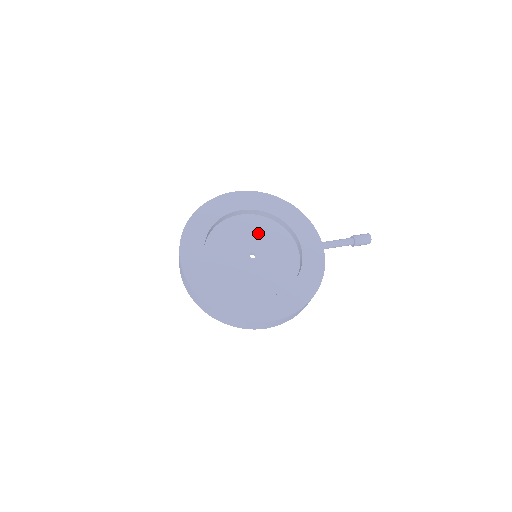
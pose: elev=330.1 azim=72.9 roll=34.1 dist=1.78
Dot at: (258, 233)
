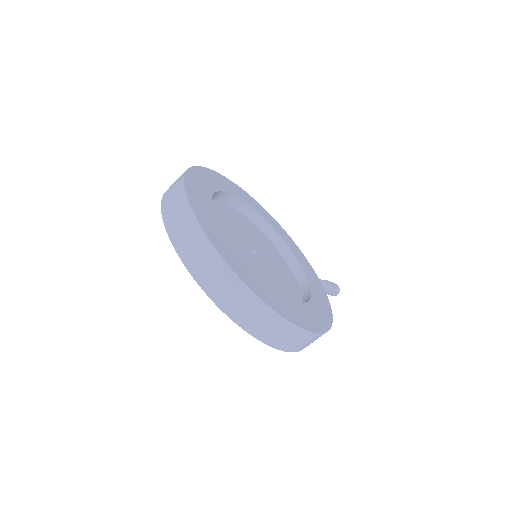
Dot at: (251, 233)
